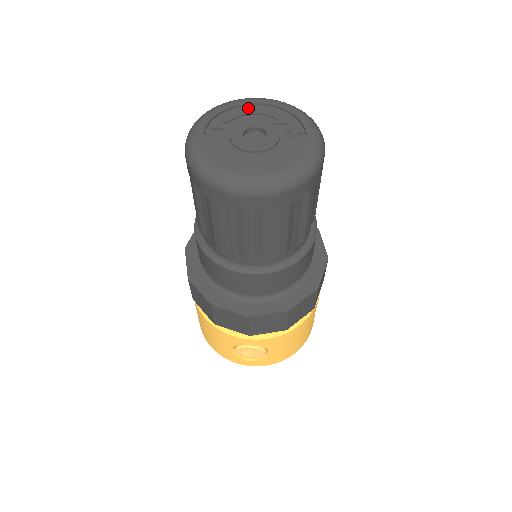
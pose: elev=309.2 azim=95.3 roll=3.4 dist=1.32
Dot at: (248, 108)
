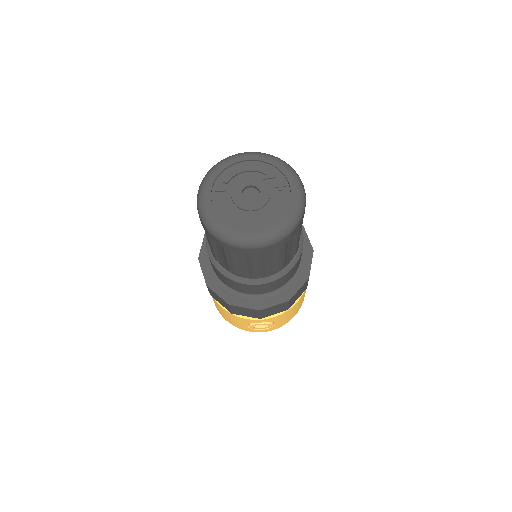
Dot at: (240, 165)
